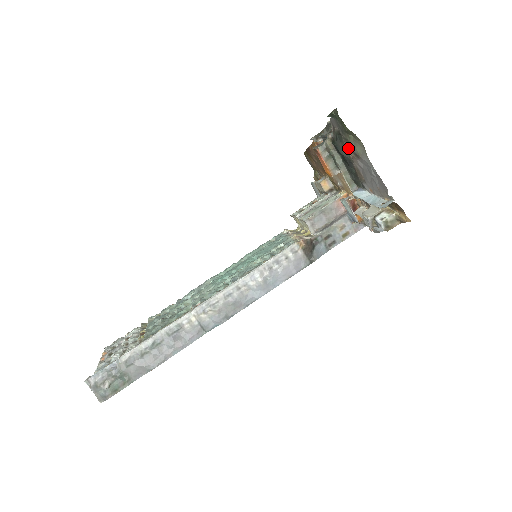
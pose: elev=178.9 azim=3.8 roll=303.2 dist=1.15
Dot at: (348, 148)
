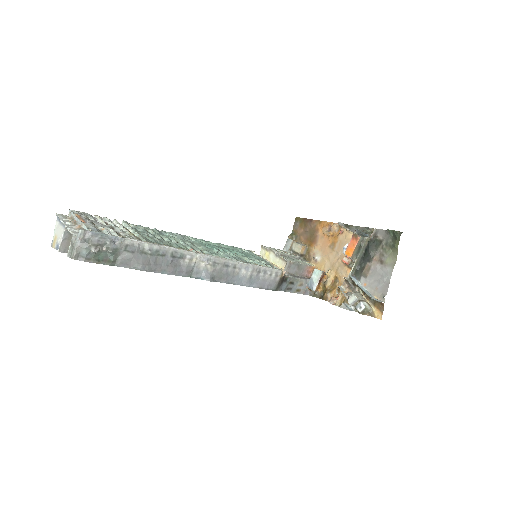
Dot at: (378, 253)
